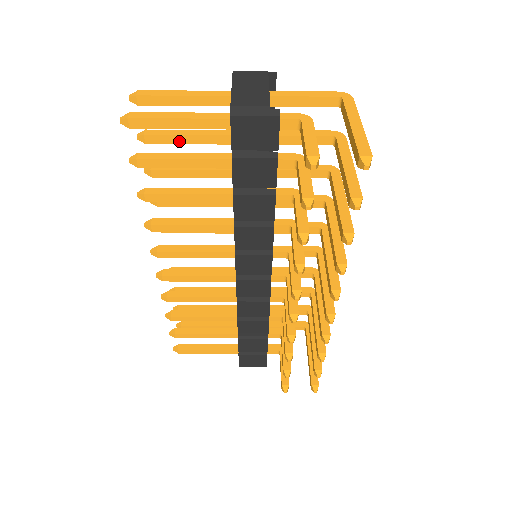
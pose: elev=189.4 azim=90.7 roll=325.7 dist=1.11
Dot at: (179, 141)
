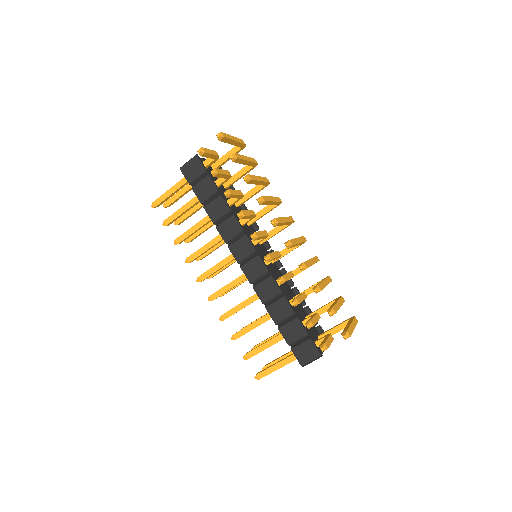
Dot at: (189, 213)
